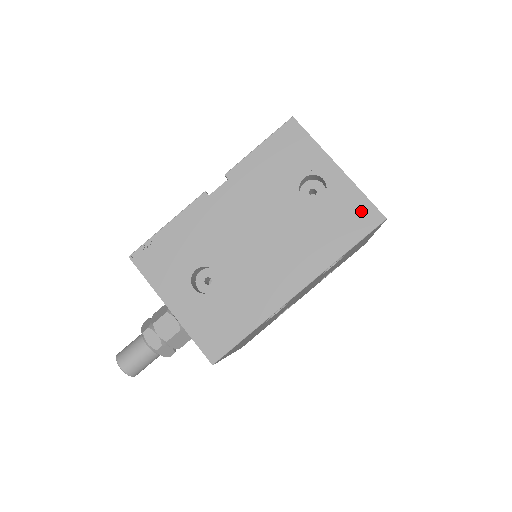
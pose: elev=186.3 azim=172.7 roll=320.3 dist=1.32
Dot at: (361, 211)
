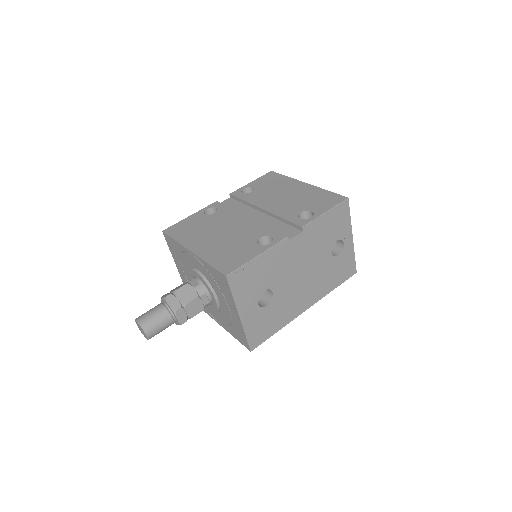
Dot at: (350, 266)
